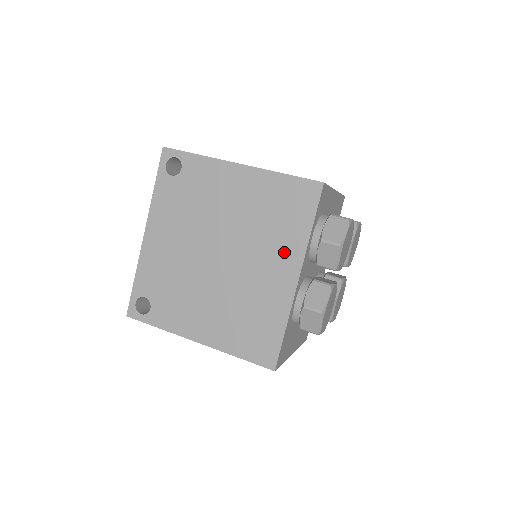
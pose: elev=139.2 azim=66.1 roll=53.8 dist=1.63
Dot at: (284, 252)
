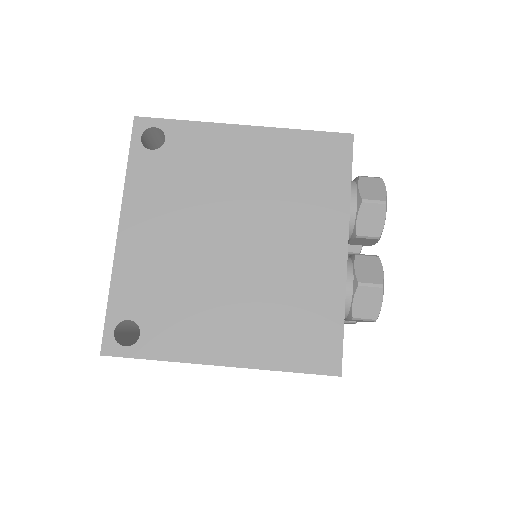
Dot at: (322, 220)
